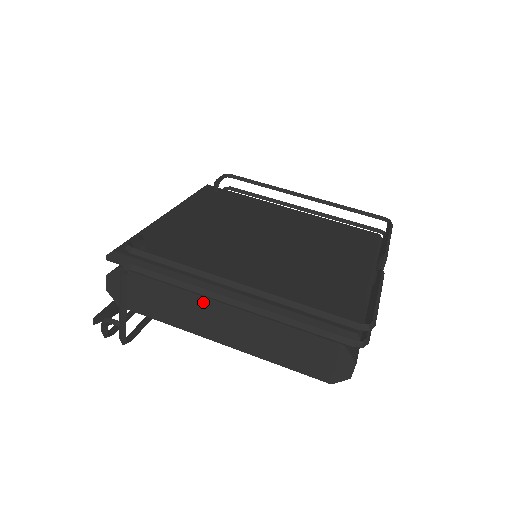
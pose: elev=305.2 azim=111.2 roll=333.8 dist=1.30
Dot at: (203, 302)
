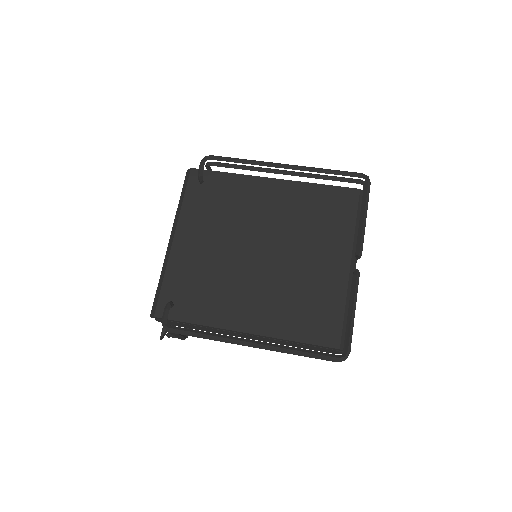
Dot at: (230, 332)
